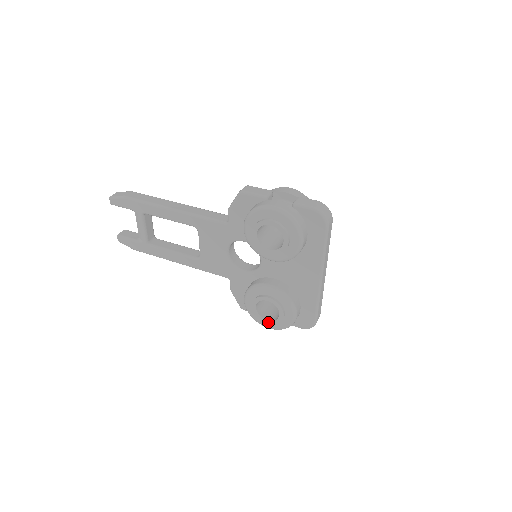
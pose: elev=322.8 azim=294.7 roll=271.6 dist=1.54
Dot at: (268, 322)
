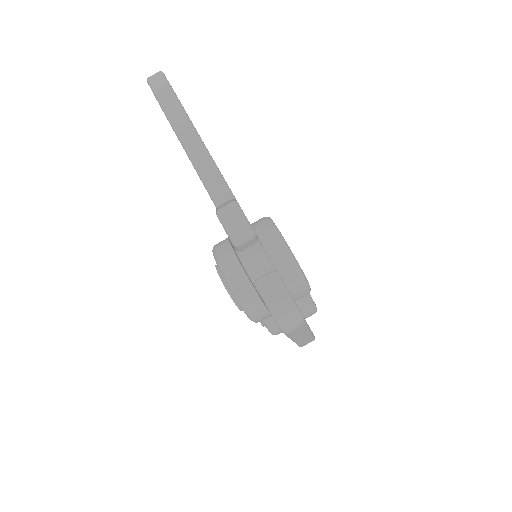
Dot at: occluded
